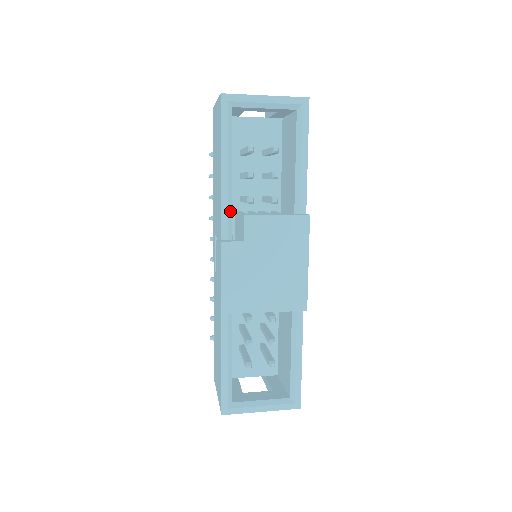
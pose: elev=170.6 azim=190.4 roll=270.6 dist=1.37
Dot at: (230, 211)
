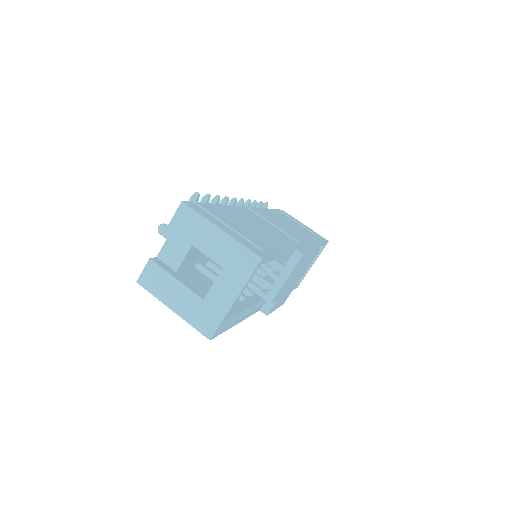
Dot at: (254, 307)
